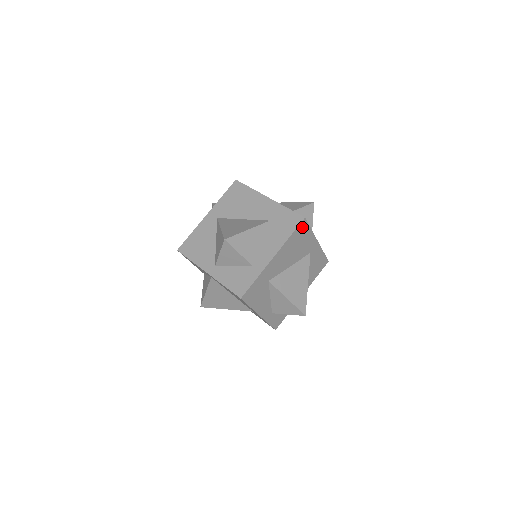
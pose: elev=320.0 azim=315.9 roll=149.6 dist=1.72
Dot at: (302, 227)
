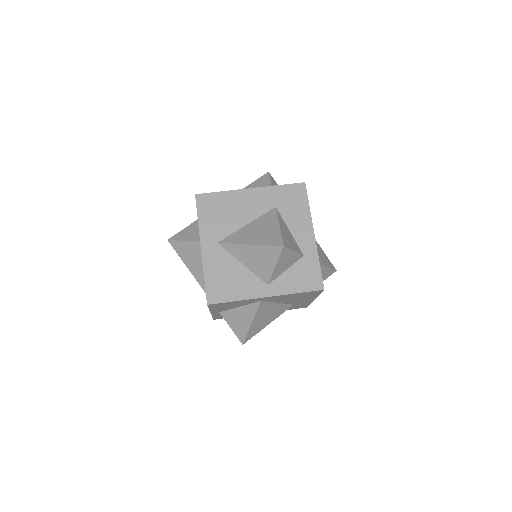
Dot at: occluded
